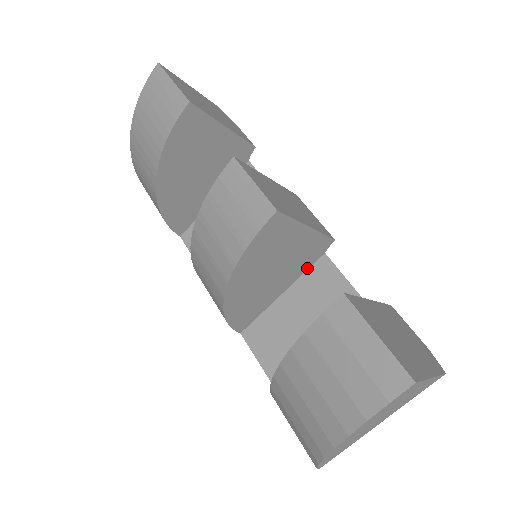
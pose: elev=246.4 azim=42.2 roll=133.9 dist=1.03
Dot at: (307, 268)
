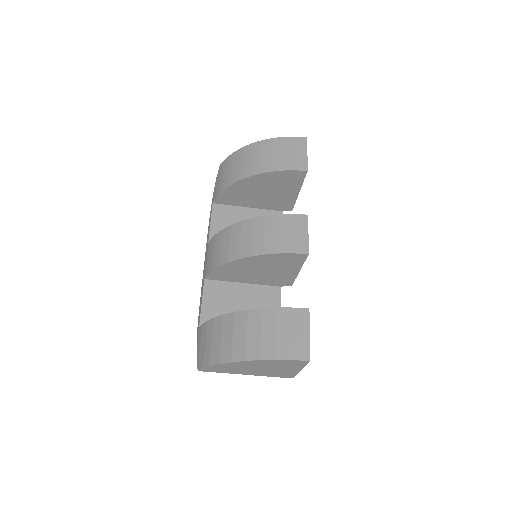
Dot at: (267, 284)
